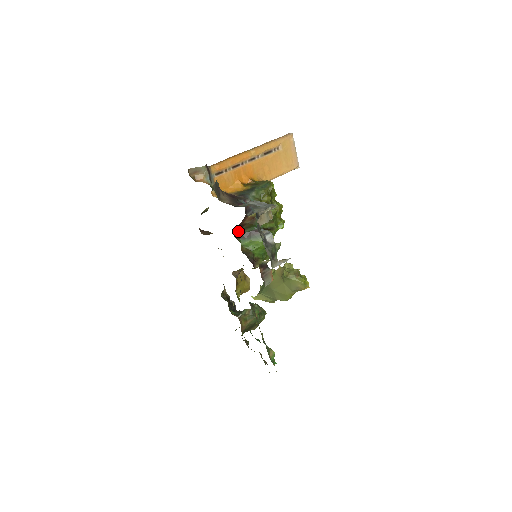
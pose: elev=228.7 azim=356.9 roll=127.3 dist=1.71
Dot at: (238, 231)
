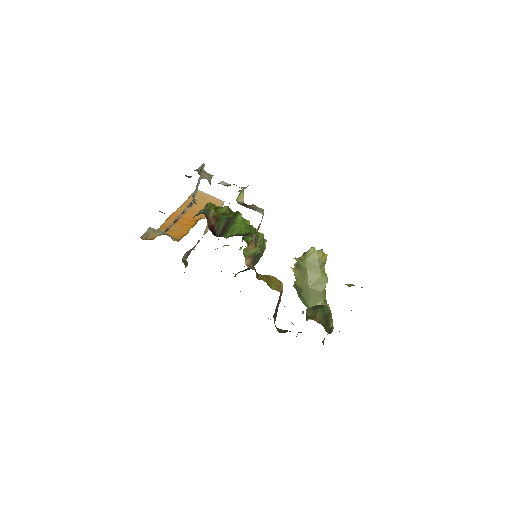
Dot at: (215, 234)
